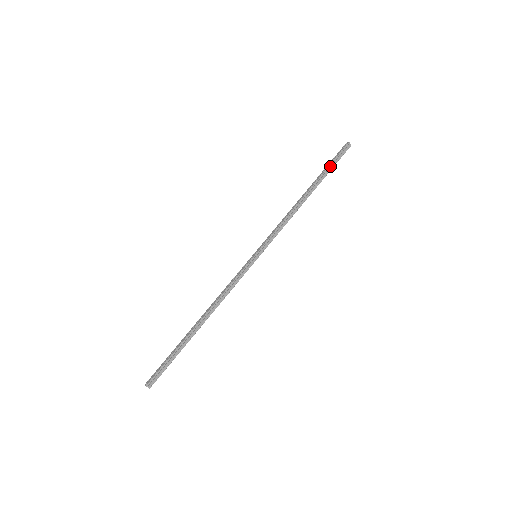
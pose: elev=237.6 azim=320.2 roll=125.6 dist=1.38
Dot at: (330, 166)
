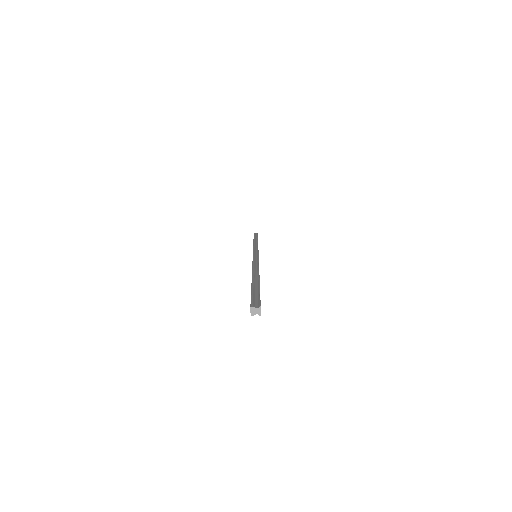
Dot at: (255, 236)
